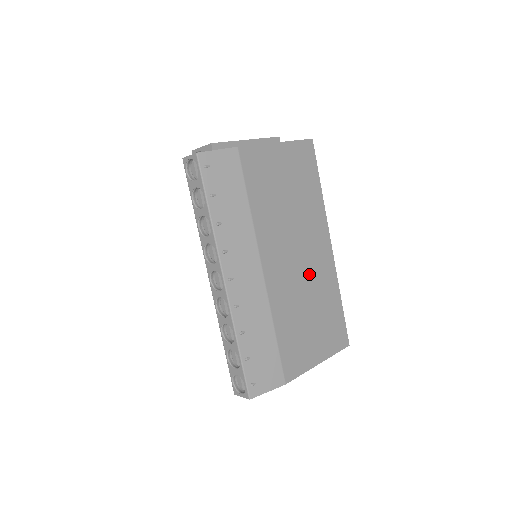
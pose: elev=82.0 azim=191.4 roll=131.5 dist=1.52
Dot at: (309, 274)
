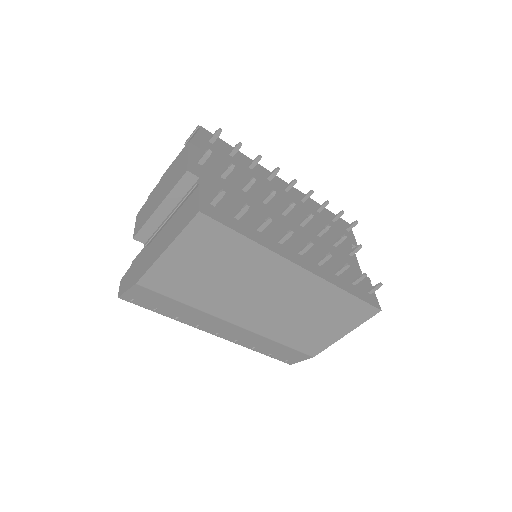
Dot at: (288, 300)
